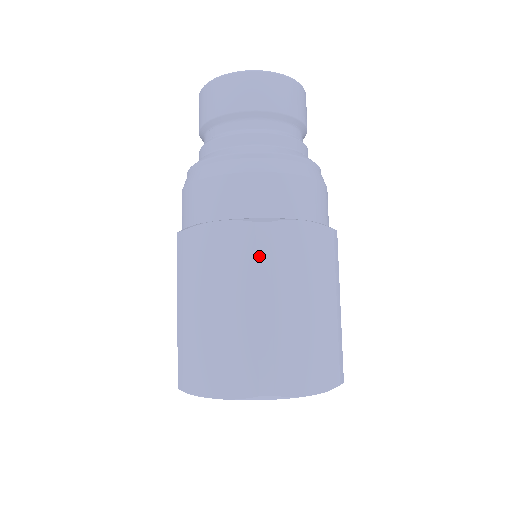
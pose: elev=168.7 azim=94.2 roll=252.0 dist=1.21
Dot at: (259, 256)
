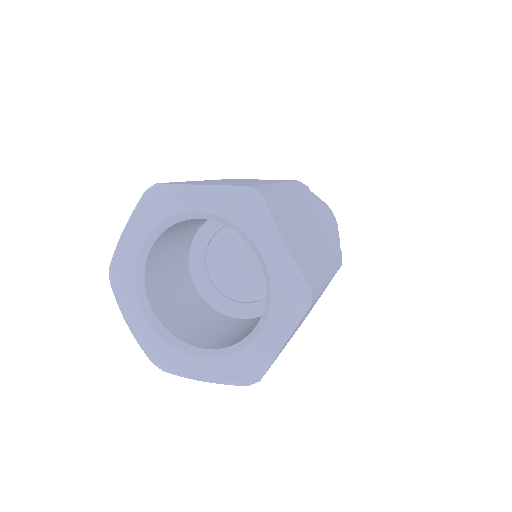
Dot at: occluded
